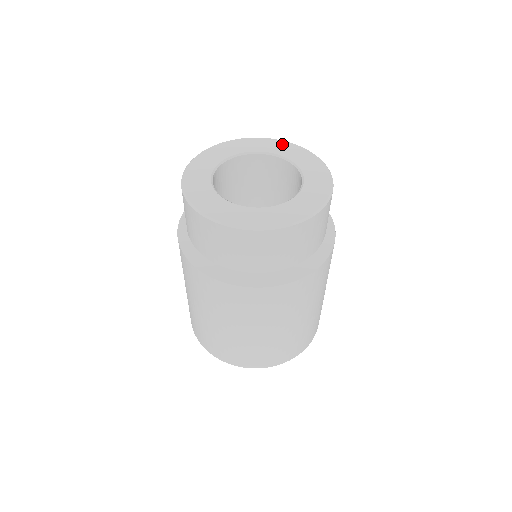
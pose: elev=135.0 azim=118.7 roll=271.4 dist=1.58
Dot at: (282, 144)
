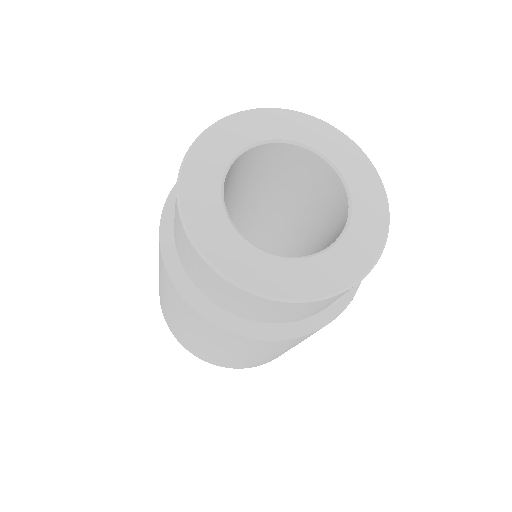
Dot at: (376, 192)
